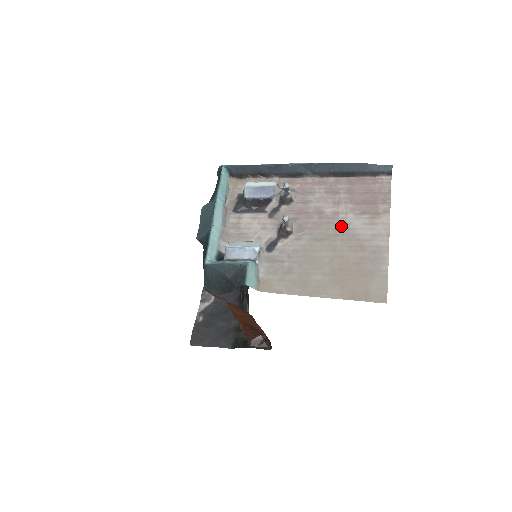
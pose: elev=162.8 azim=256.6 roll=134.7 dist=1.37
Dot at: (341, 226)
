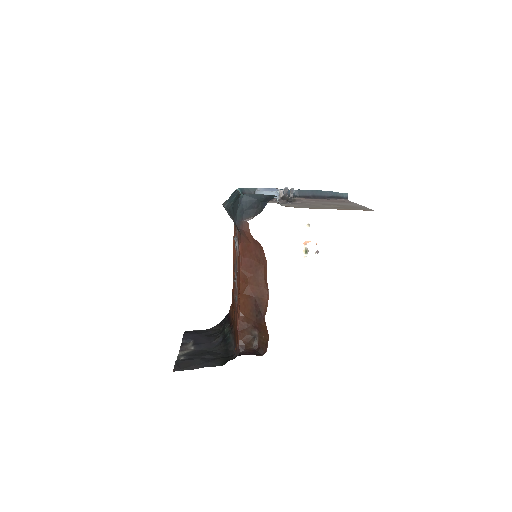
Dot at: (327, 203)
